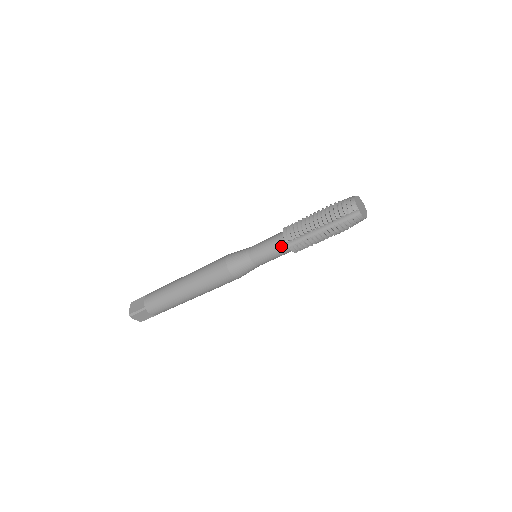
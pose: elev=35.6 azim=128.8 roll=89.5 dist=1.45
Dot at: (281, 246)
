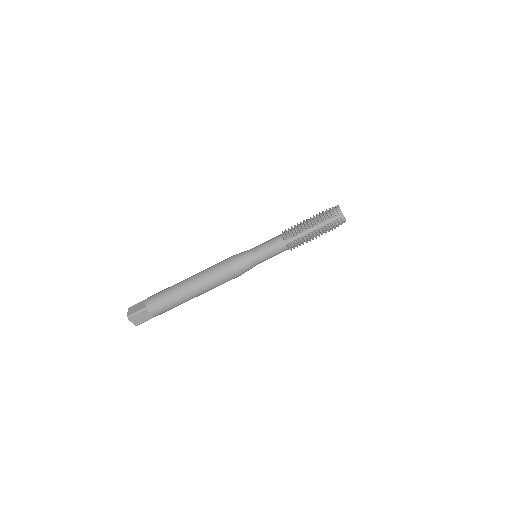
Dot at: (280, 243)
